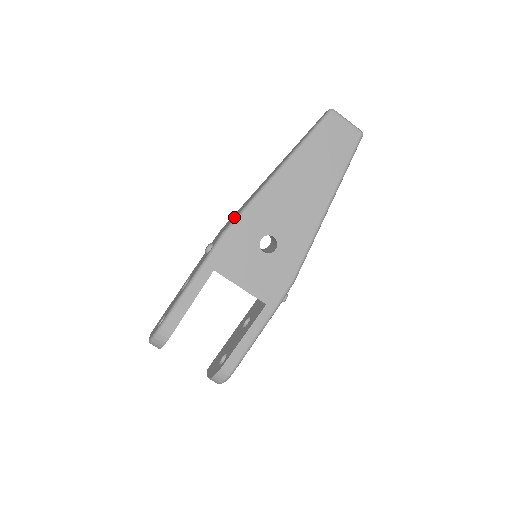
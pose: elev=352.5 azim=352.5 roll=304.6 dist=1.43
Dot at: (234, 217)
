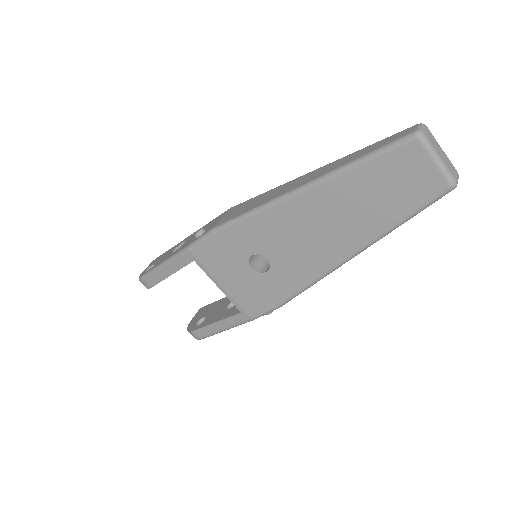
Dot at: (233, 215)
